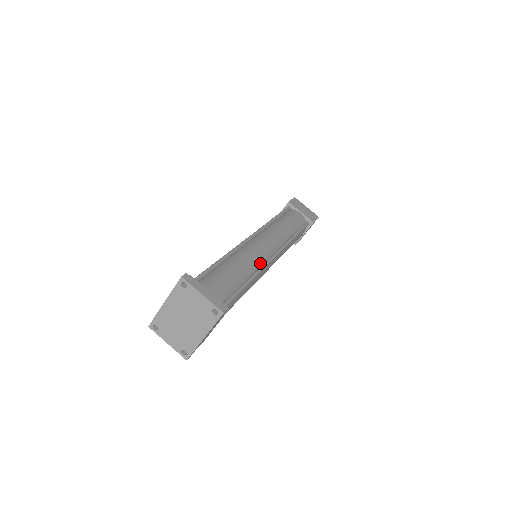
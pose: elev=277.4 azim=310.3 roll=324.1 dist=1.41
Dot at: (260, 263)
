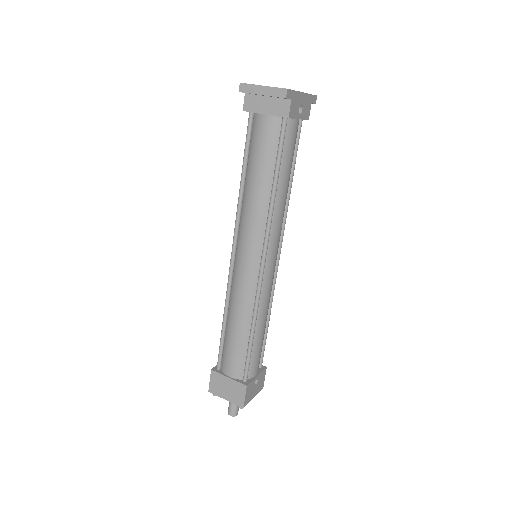
Dot at: occluded
